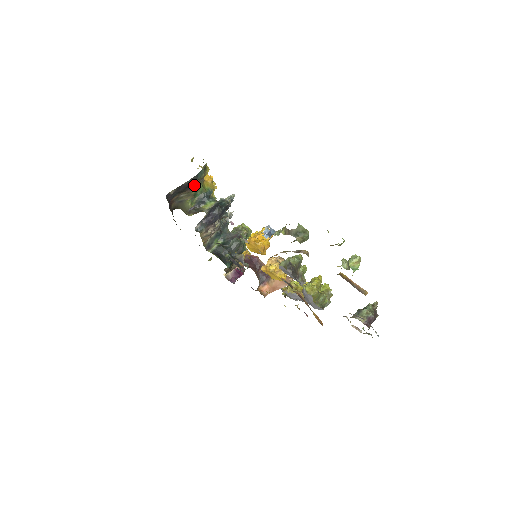
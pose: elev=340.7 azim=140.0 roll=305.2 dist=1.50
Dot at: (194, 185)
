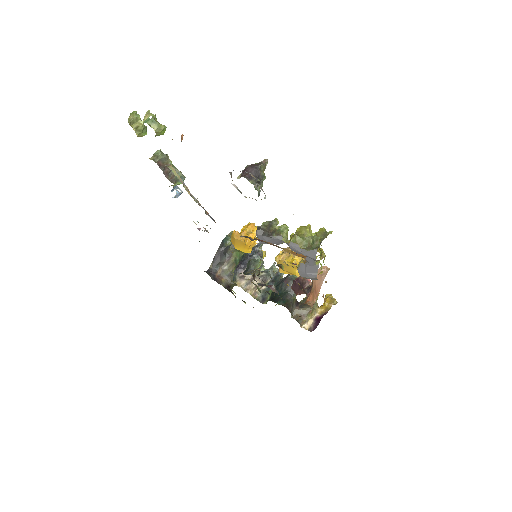
Dot at: (231, 254)
